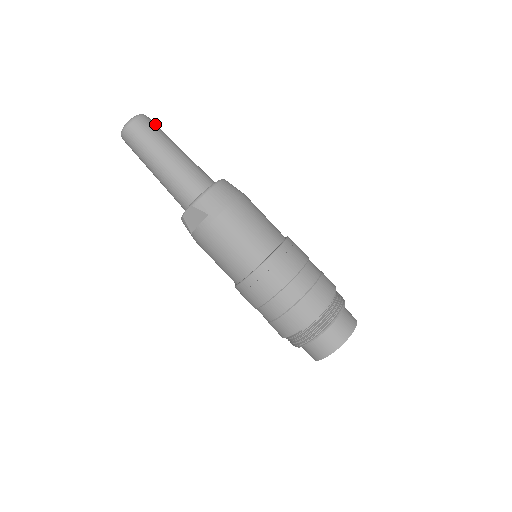
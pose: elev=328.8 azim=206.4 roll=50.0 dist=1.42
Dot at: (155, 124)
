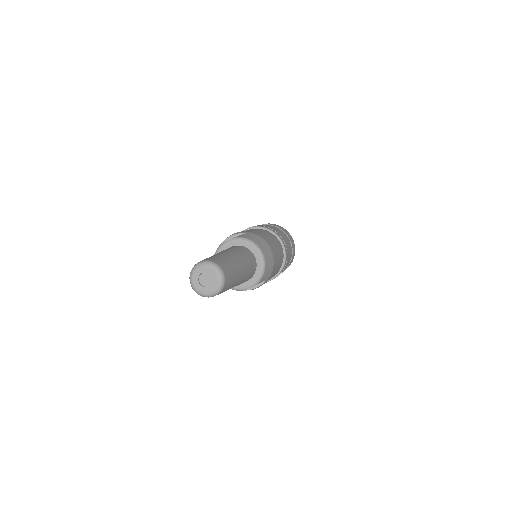
Dot at: (222, 262)
